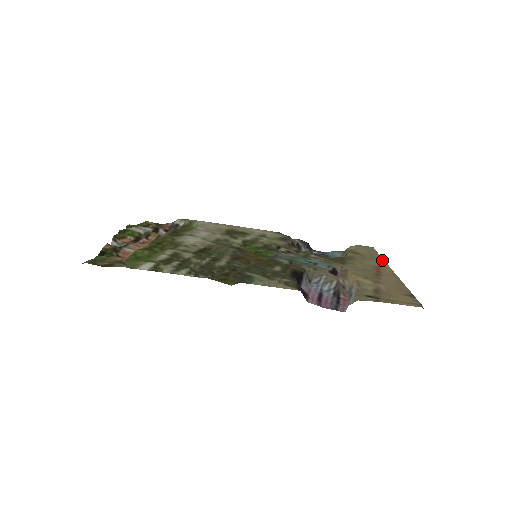
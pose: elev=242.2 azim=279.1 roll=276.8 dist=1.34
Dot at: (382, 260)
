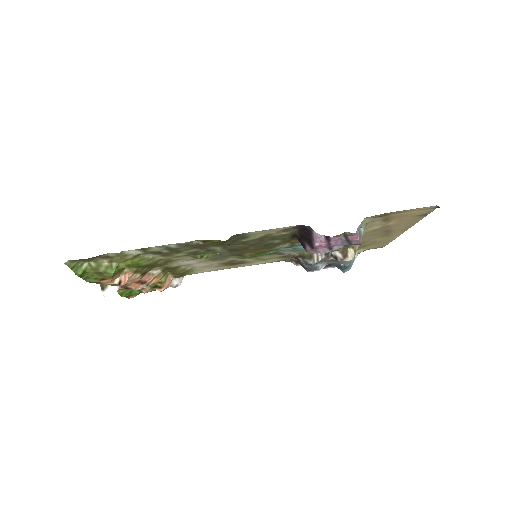
Dot at: (392, 239)
